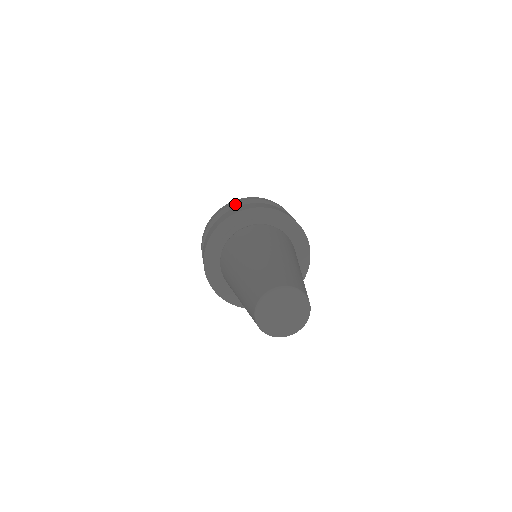
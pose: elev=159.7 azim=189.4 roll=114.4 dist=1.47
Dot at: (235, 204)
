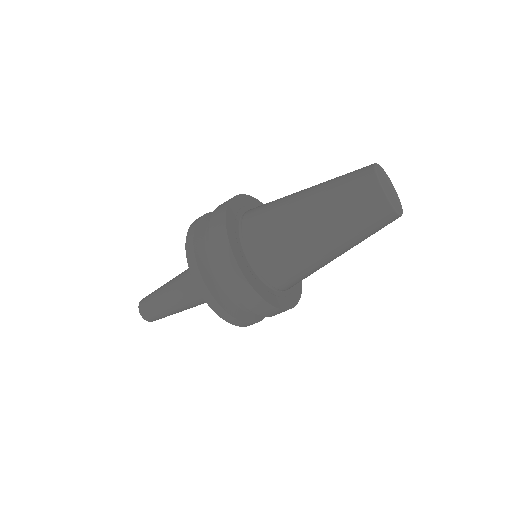
Dot at: occluded
